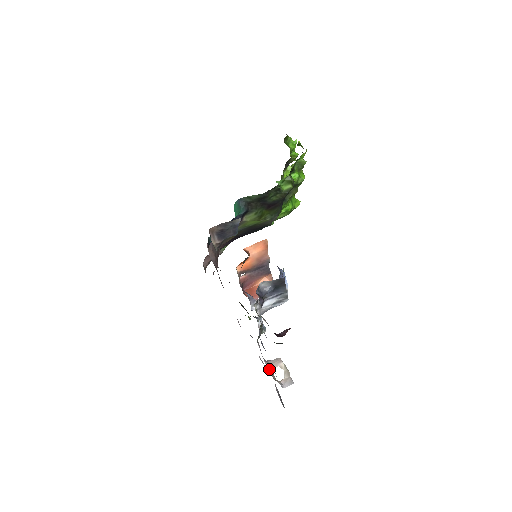
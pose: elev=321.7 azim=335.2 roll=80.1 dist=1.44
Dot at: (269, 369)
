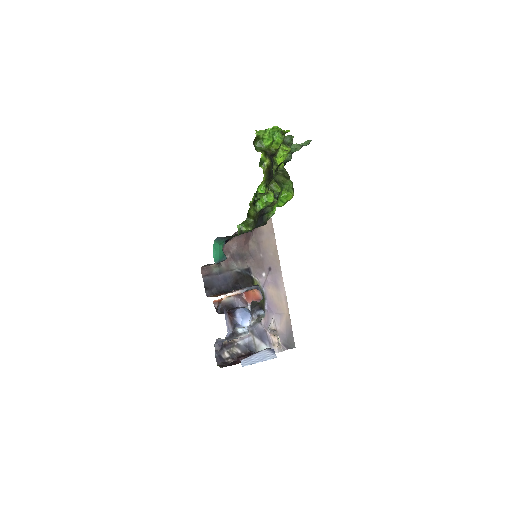
Dot at: (271, 336)
